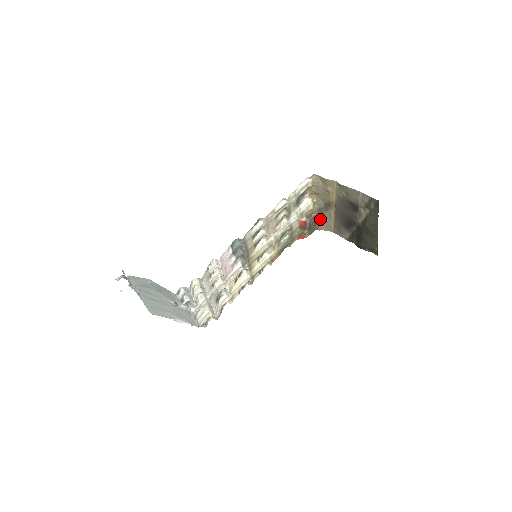
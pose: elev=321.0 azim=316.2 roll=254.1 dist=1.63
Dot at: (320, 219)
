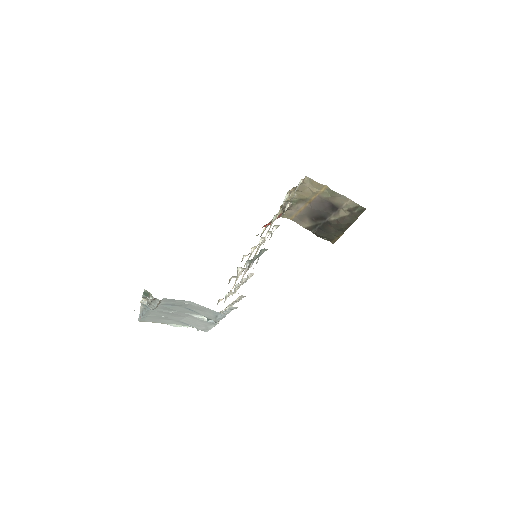
Dot at: occluded
